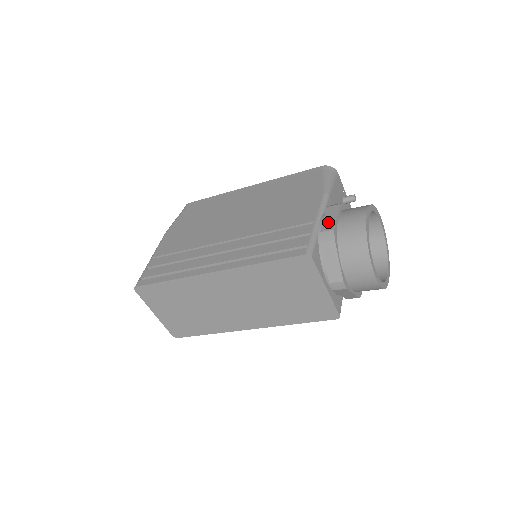
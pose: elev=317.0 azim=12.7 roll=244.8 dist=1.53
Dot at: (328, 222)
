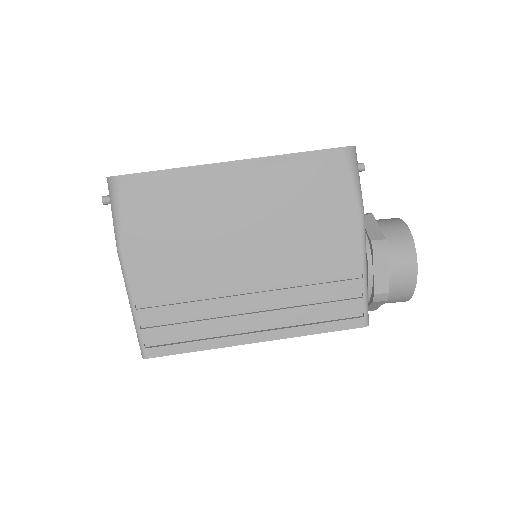
Dot at: (380, 280)
